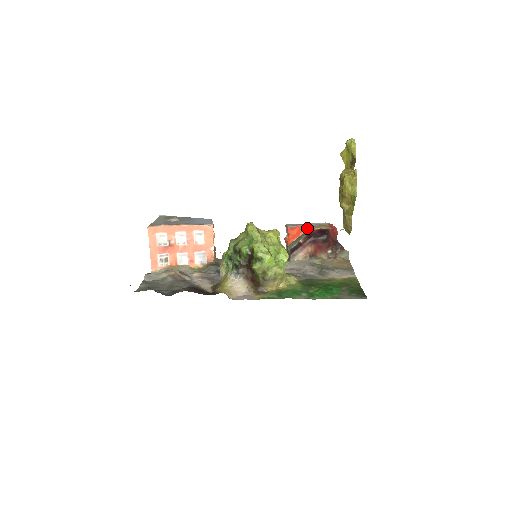
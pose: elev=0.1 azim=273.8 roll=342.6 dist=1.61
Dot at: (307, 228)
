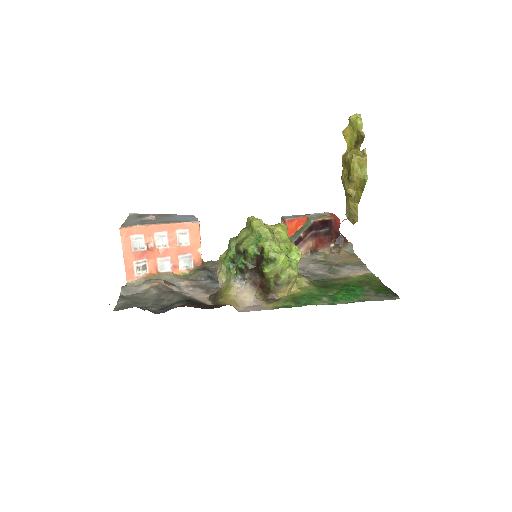
Dot at: (307, 220)
